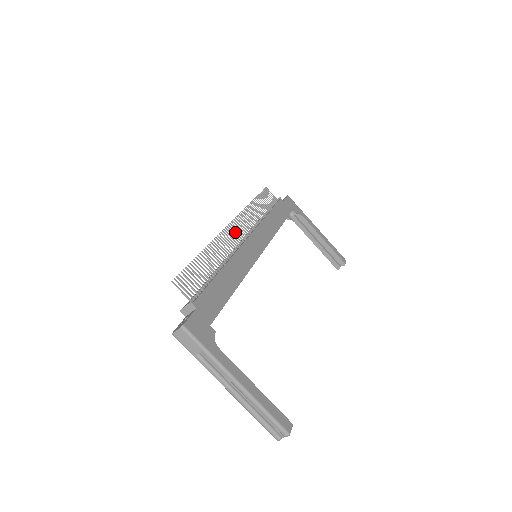
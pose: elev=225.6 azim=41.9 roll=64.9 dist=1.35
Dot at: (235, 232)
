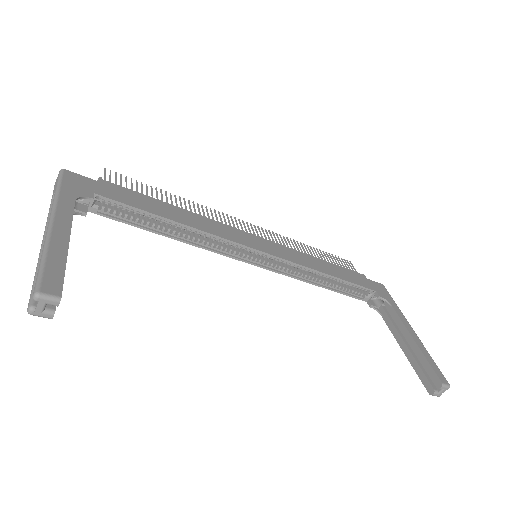
Dot at: (245, 227)
